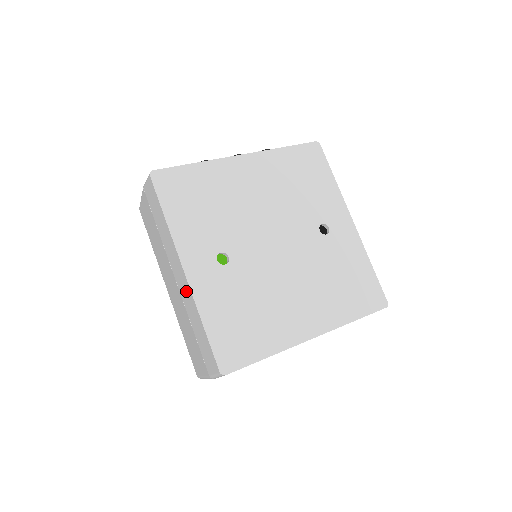
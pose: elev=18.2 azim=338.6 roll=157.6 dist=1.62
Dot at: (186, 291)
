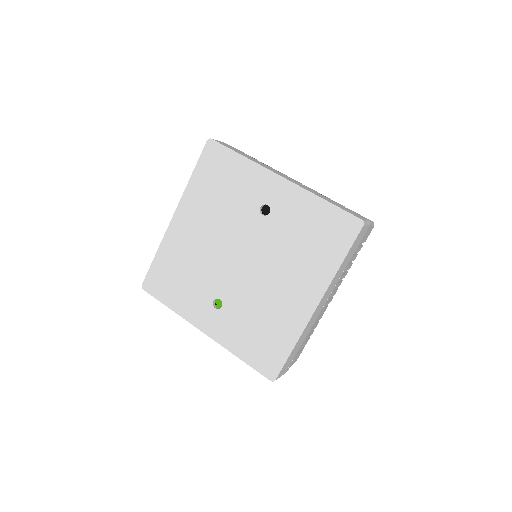
Dot at: occluded
